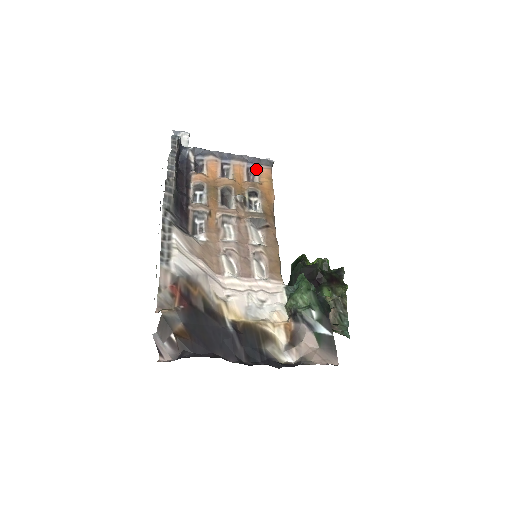
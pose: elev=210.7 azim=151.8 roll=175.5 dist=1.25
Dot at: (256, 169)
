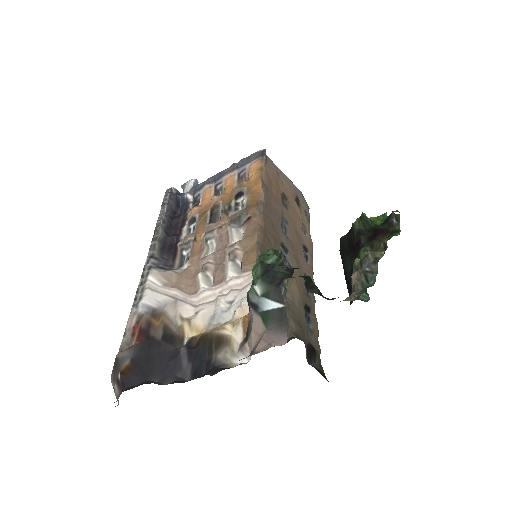
Dot at: (246, 169)
